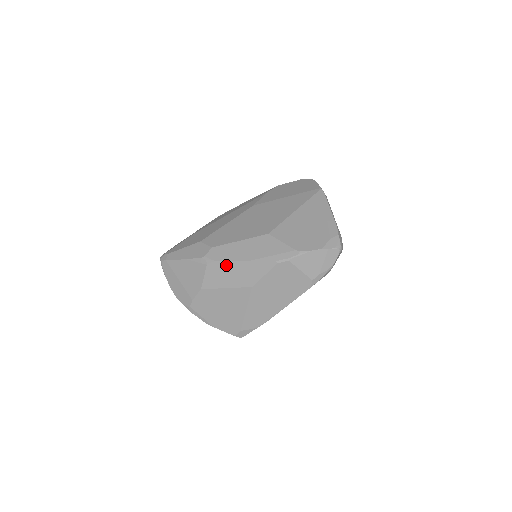
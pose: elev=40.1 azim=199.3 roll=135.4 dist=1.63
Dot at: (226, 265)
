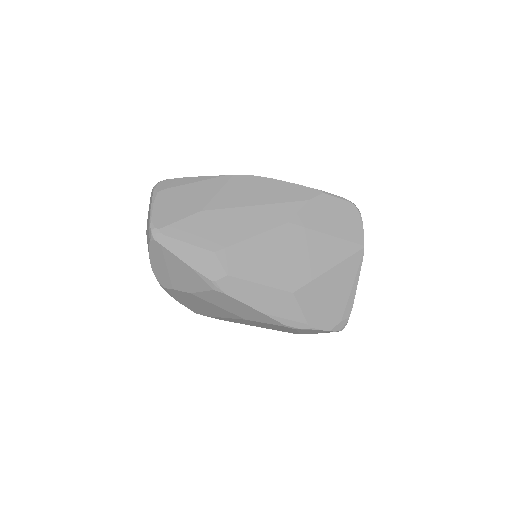
Dot at: (234, 301)
